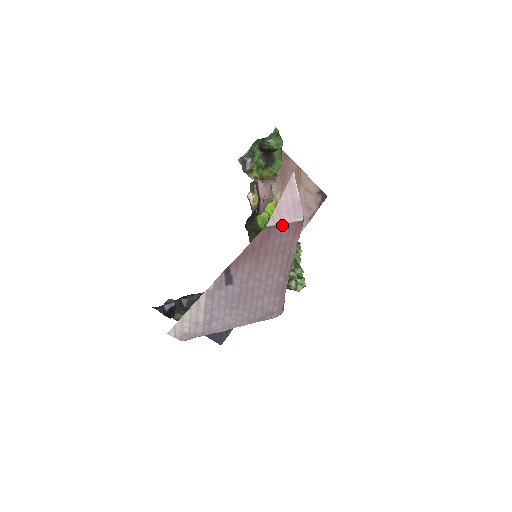
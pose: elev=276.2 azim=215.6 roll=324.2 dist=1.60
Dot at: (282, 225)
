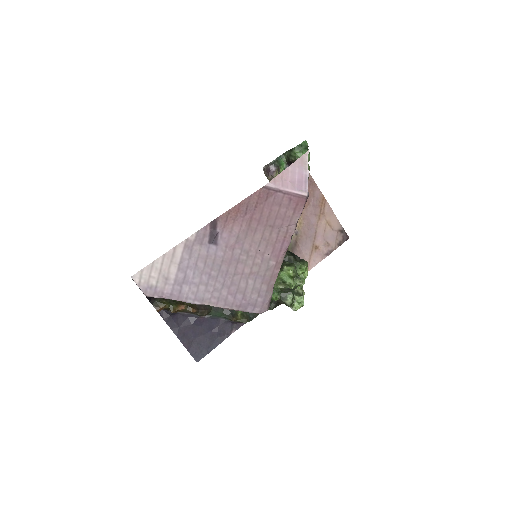
Dot at: (283, 192)
